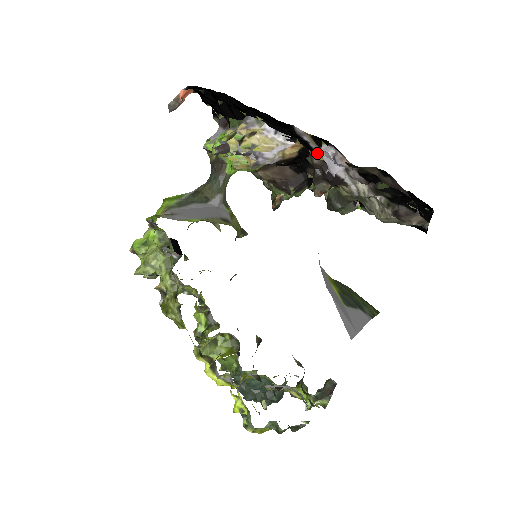
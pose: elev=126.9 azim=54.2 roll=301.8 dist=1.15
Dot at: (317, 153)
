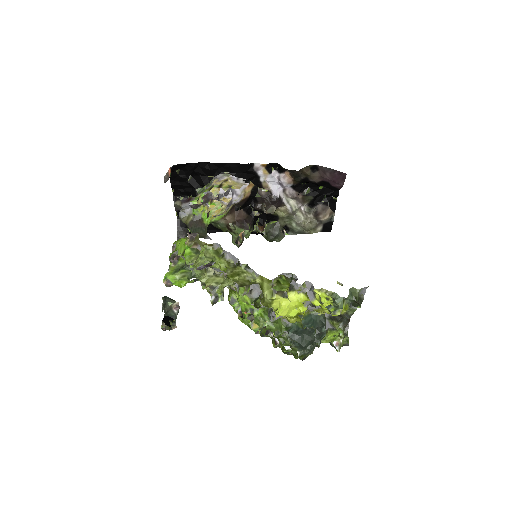
Dot at: (264, 185)
